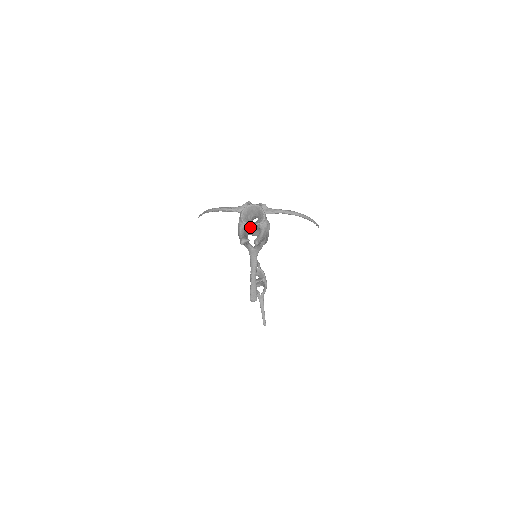
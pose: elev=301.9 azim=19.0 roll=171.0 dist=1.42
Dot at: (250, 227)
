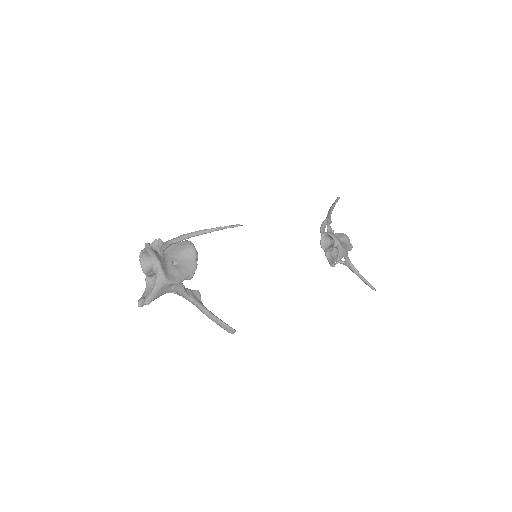
Dot at: occluded
